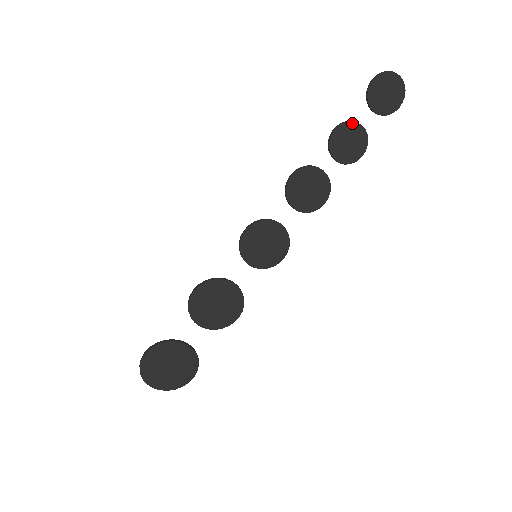
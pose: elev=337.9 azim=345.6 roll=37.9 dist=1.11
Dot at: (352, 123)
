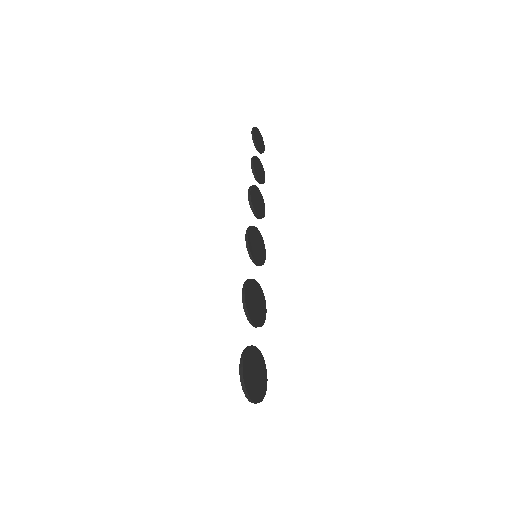
Dot at: (256, 157)
